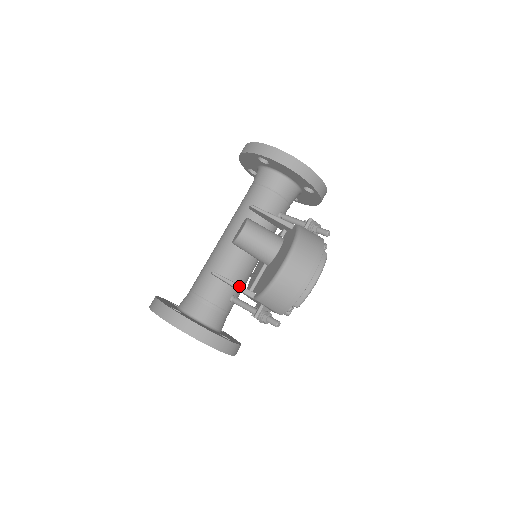
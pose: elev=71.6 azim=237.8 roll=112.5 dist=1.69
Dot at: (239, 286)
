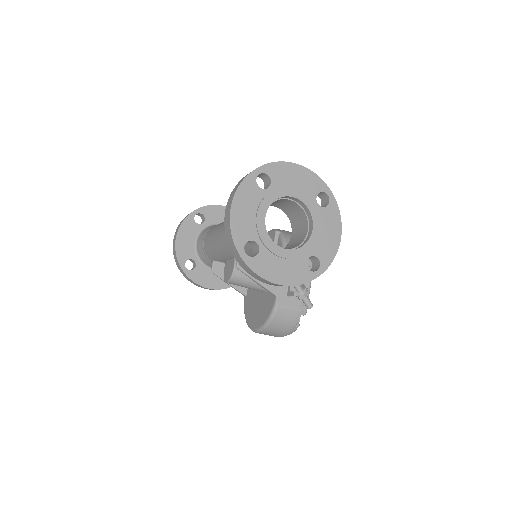
Dot at: (233, 287)
